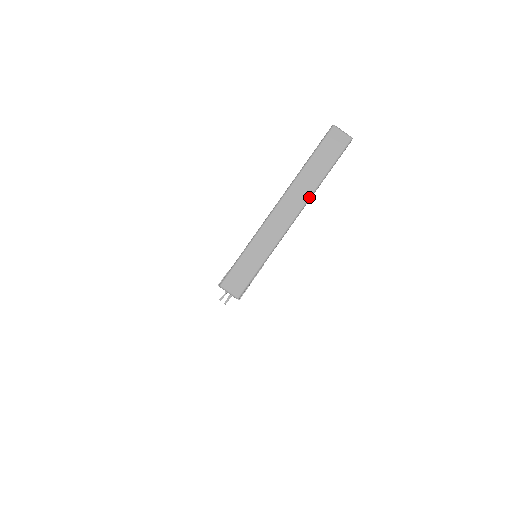
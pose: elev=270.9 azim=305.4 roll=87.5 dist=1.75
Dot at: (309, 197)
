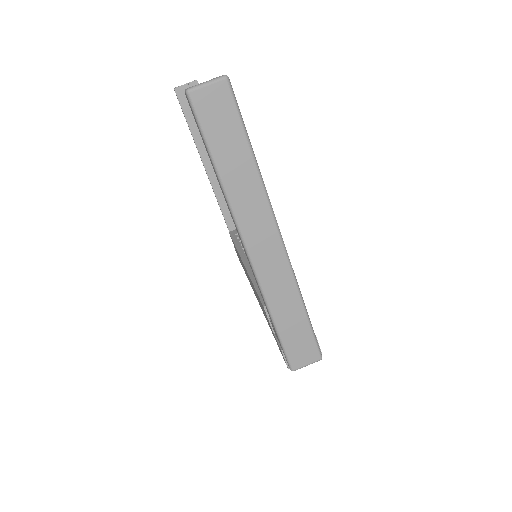
Dot at: (266, 200)
